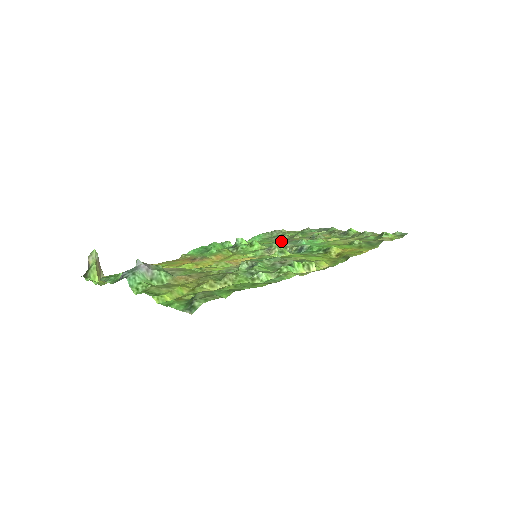
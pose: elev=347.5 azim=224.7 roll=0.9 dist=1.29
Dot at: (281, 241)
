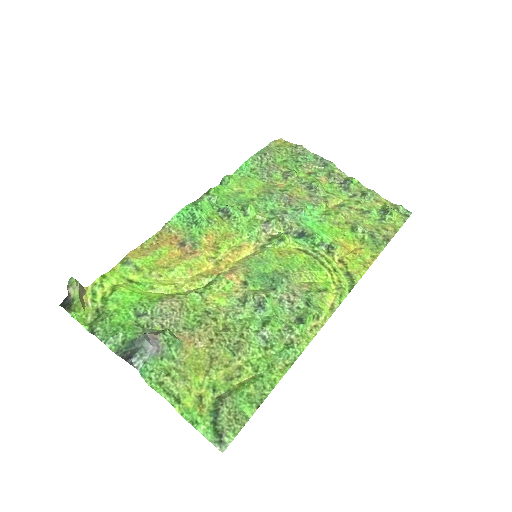
Dot at: (276, 197)
